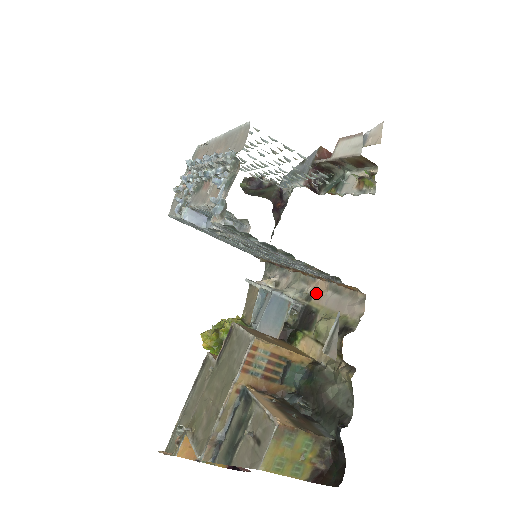
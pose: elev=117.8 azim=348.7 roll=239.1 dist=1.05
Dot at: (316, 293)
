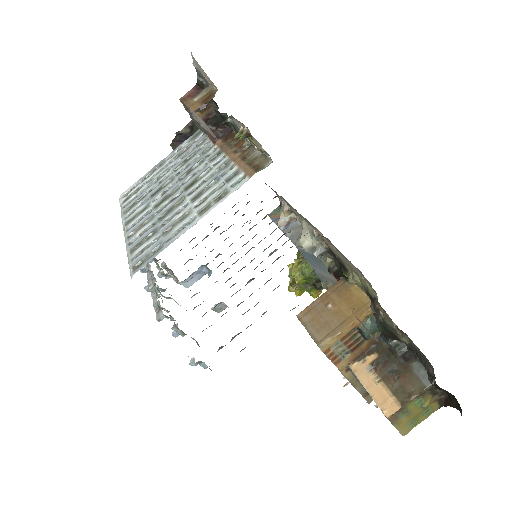
Dot at: occluded
